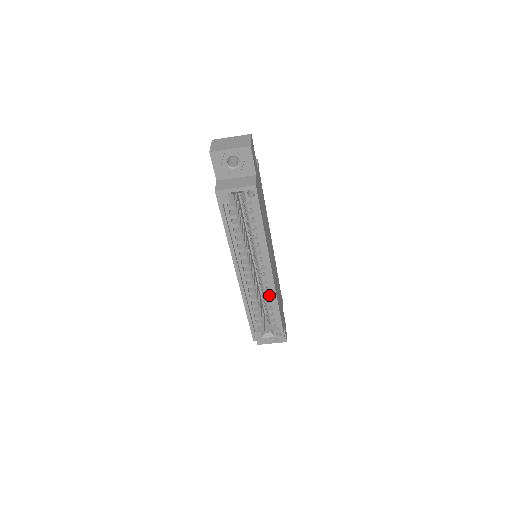
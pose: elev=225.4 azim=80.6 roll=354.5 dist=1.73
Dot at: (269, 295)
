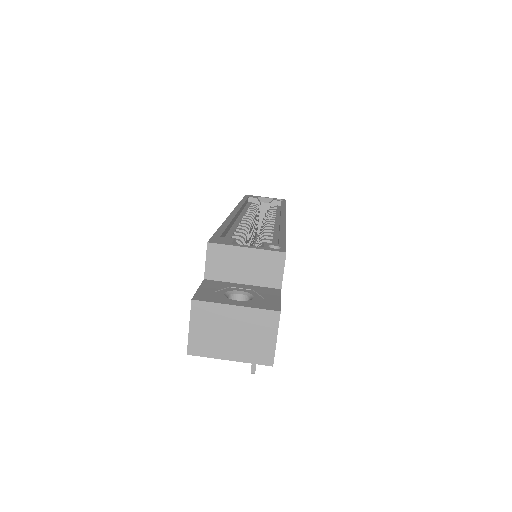
Dot at: occluded
